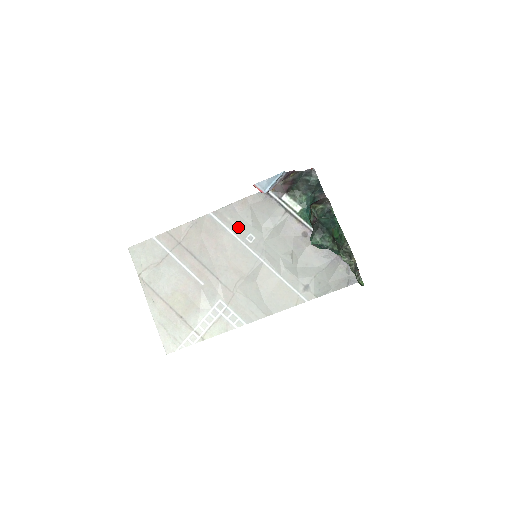
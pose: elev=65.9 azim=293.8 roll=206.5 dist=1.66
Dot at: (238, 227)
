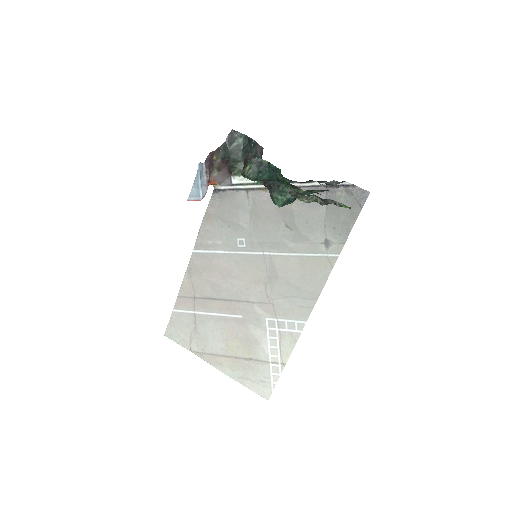
Dot at: (223, 242)
